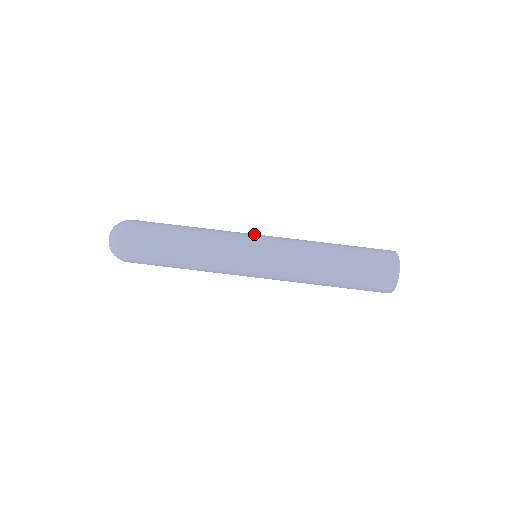
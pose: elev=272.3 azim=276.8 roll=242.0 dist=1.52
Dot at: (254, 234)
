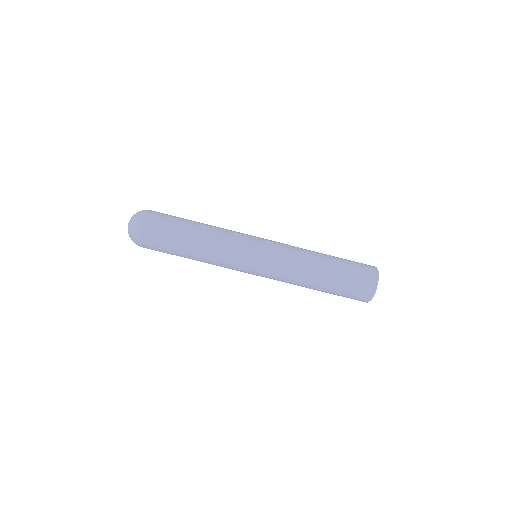
Dot at: (256, 240)
